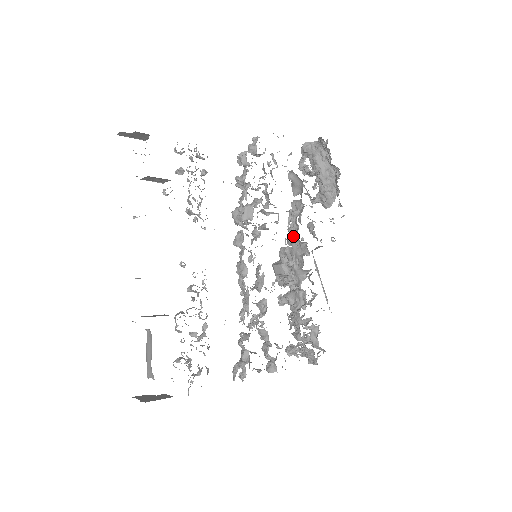
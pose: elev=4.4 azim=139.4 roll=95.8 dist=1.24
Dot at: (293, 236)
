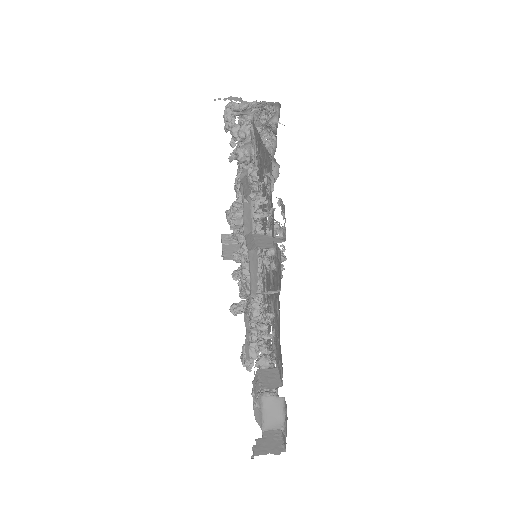
Dot at: occluded
